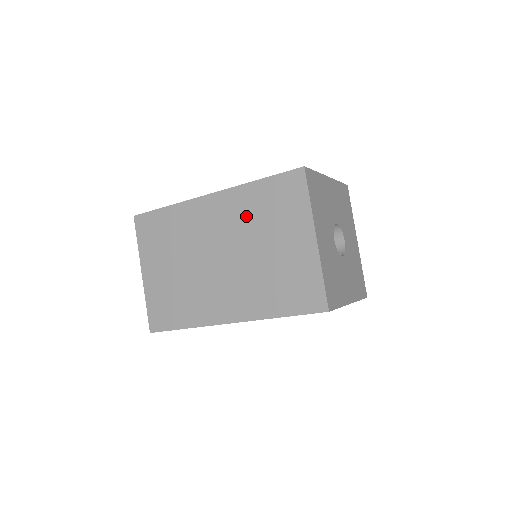
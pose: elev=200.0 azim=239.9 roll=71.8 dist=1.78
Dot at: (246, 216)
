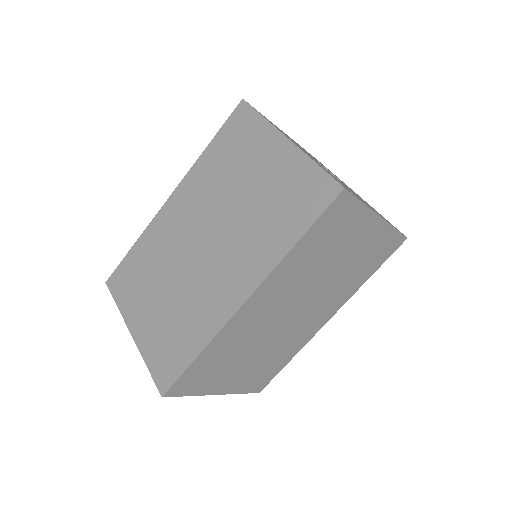
Dot at: (211, 183)
